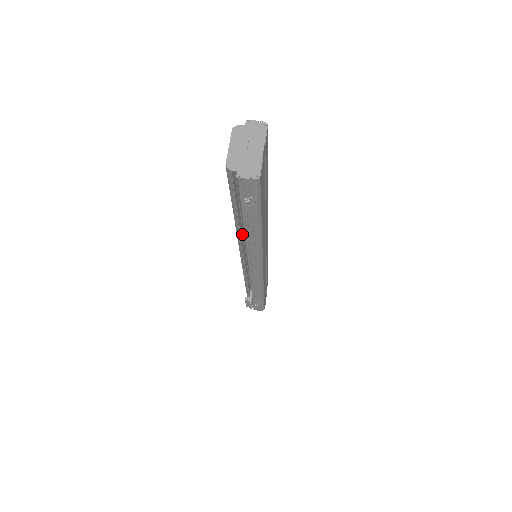
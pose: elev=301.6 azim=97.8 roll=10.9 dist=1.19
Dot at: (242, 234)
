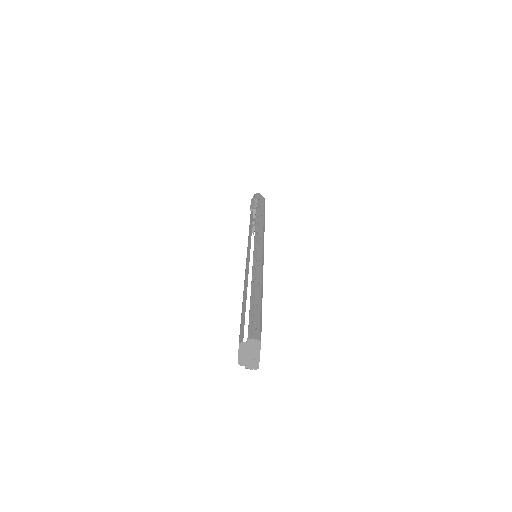
Dot at: occluded
